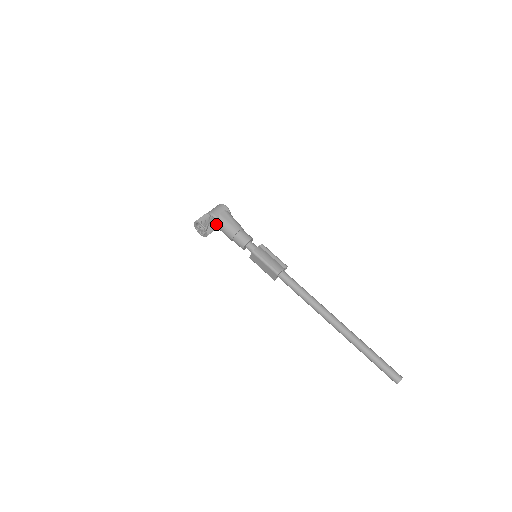
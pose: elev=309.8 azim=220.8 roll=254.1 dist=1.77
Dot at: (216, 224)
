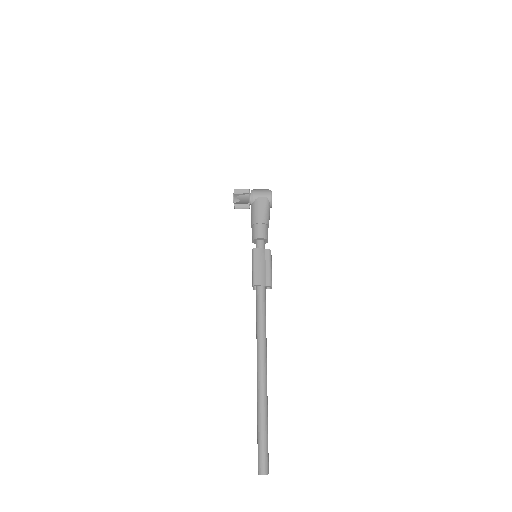
Dot at: (249, 203)
